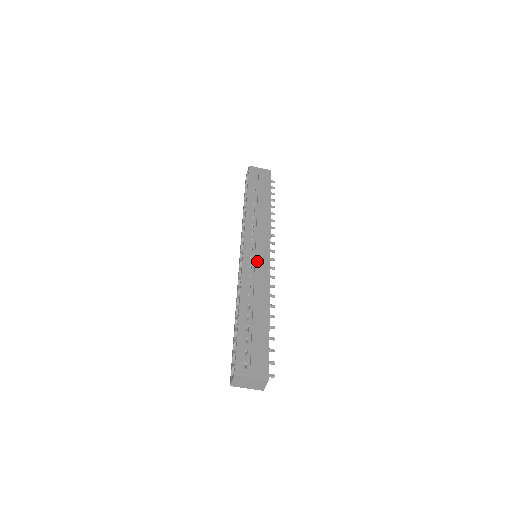
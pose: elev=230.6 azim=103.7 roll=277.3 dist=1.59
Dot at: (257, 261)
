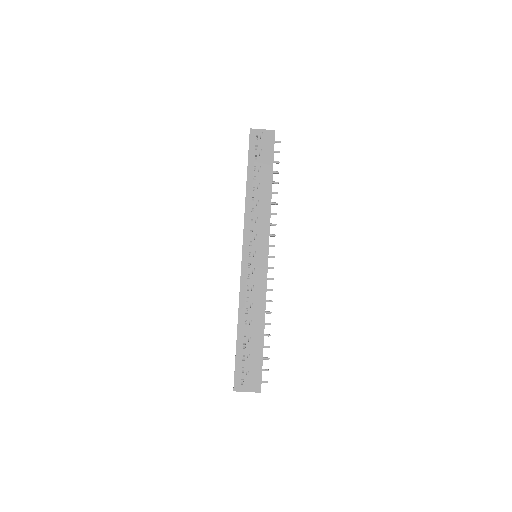
Dot at: (255, 269)
